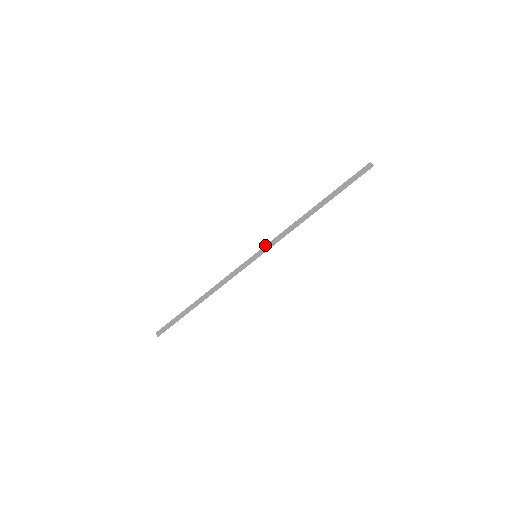
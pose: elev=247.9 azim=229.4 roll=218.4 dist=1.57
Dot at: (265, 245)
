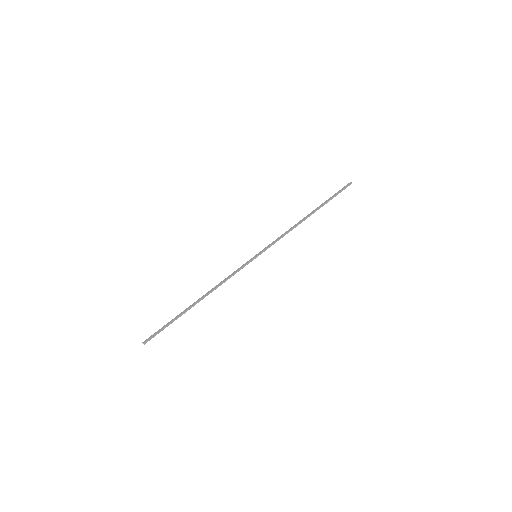
Dot at: (265, 248)
